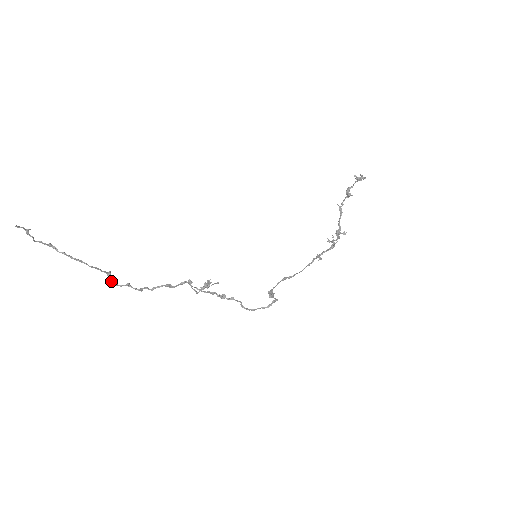
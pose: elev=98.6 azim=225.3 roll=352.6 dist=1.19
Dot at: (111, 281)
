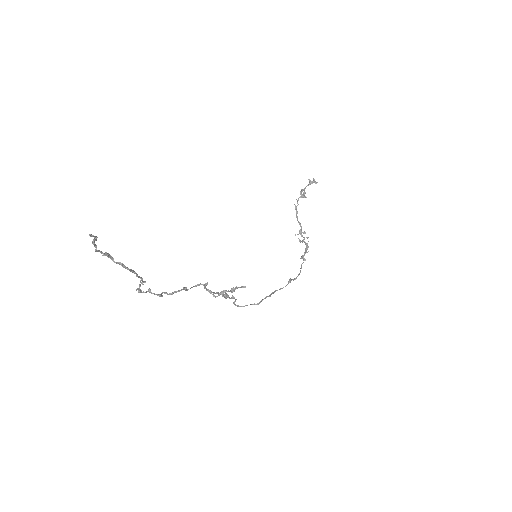
Dot at: occluded
